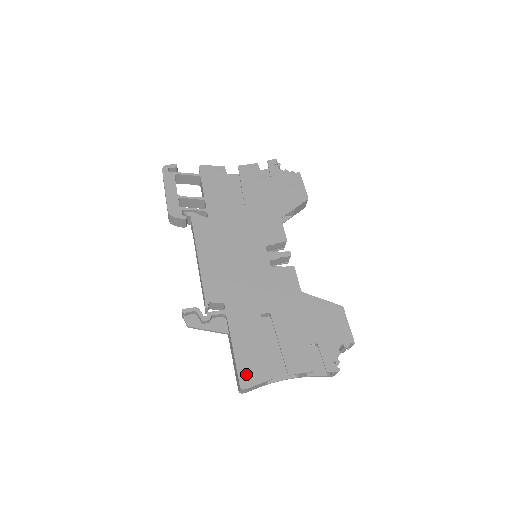
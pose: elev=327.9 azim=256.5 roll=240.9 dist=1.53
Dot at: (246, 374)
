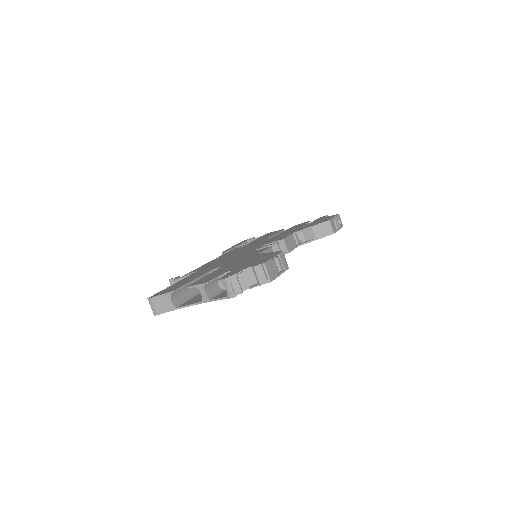
Dot at: (161, 292)
